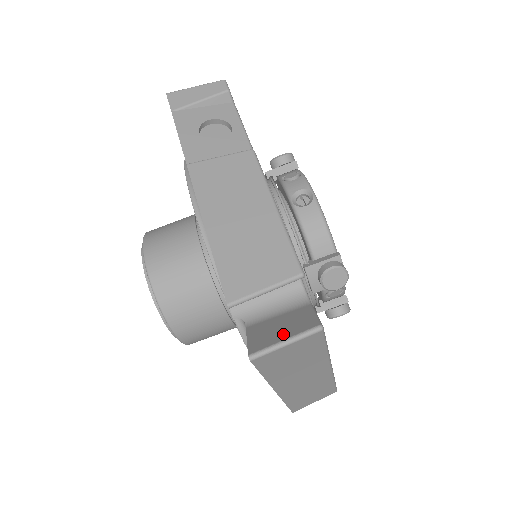
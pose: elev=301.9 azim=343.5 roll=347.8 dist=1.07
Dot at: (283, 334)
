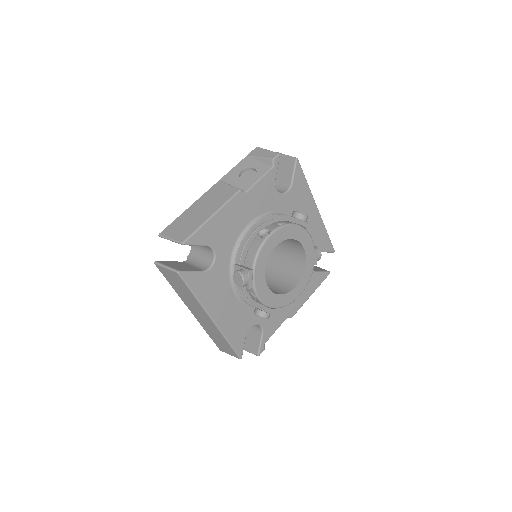
Dot at: (172, 266)
